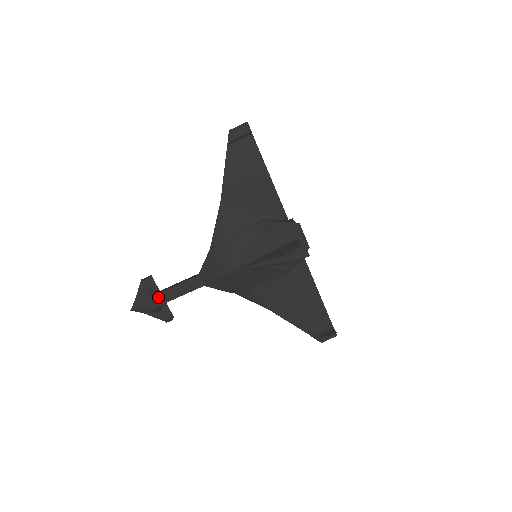
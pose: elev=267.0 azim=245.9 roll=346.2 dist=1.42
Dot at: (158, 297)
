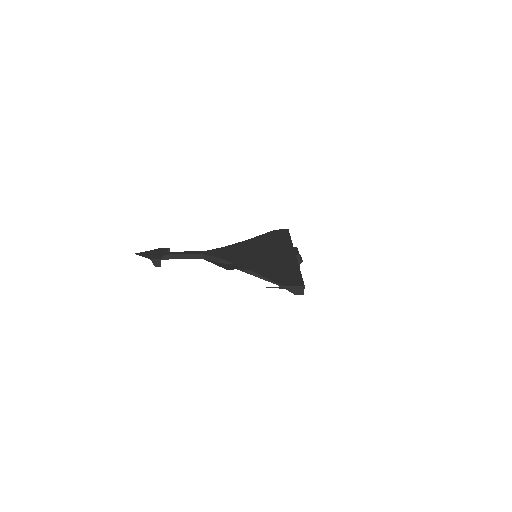
Dot at: (163, 259)
